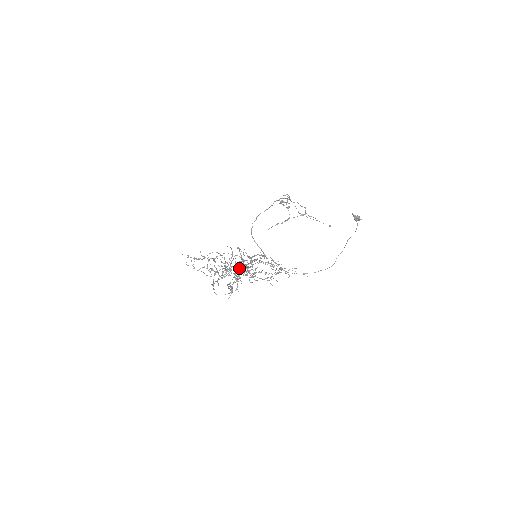
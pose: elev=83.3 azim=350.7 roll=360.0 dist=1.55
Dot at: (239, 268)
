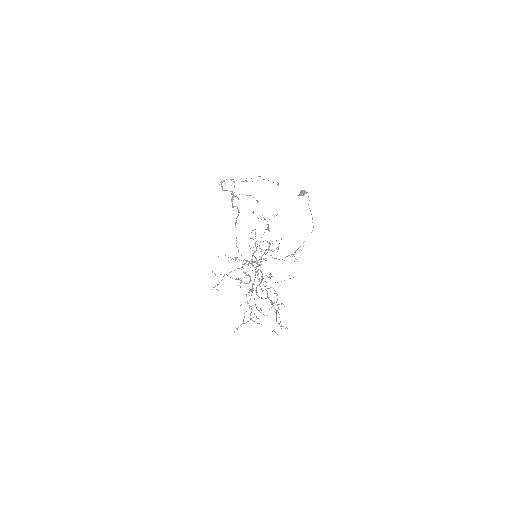
Dot at: (249, 262)
